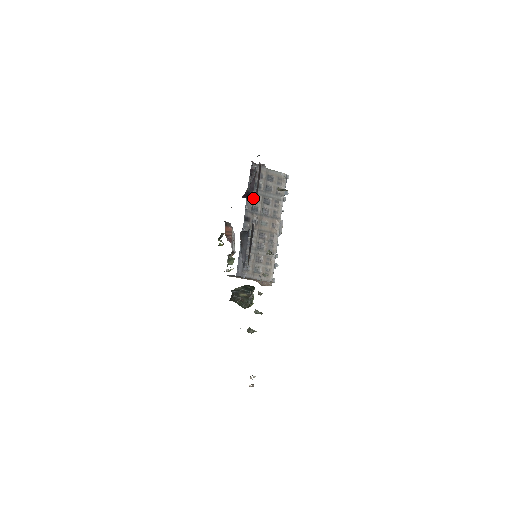
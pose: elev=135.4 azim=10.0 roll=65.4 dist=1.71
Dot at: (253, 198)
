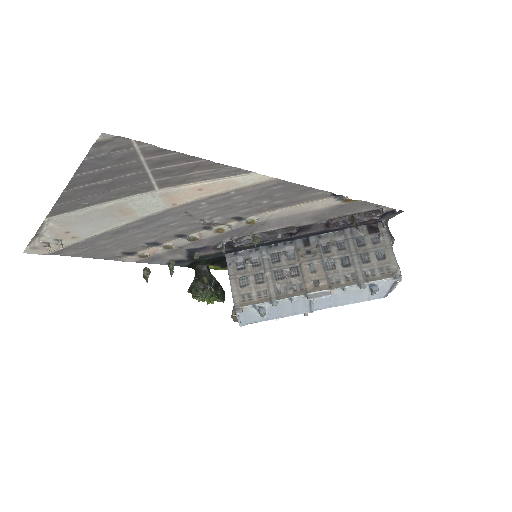
Dot at: (340, 241)
